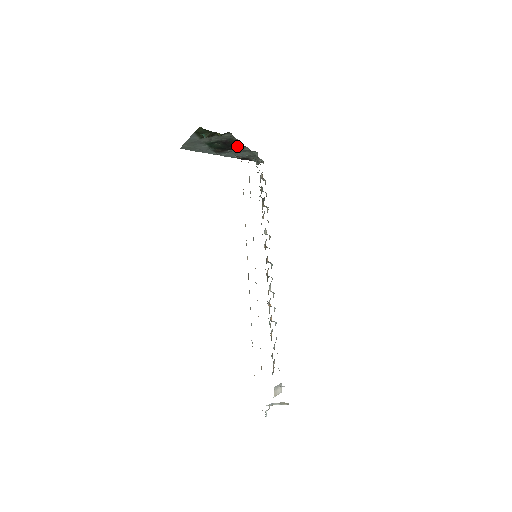
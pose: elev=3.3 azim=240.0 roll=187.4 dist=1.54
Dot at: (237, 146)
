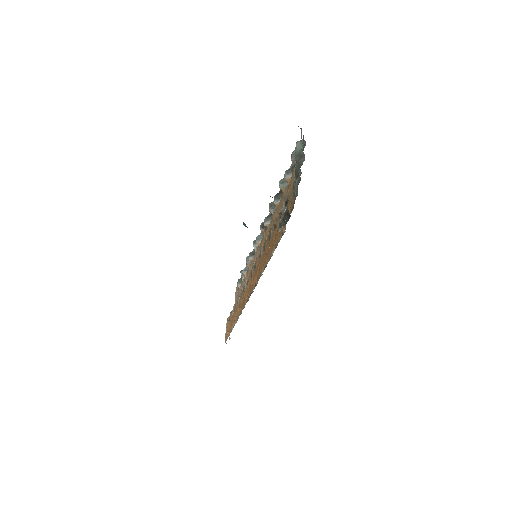
Dot at: occluded
